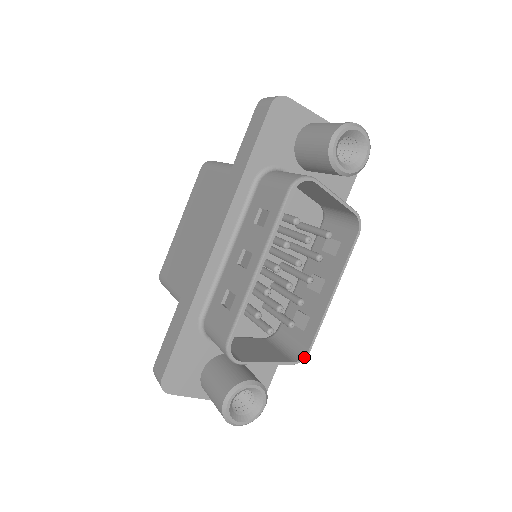
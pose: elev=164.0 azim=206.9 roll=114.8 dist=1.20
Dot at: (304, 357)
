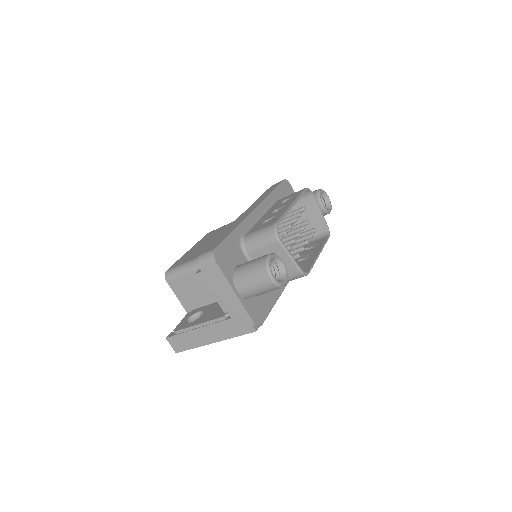
Dot at: (306, 273)
